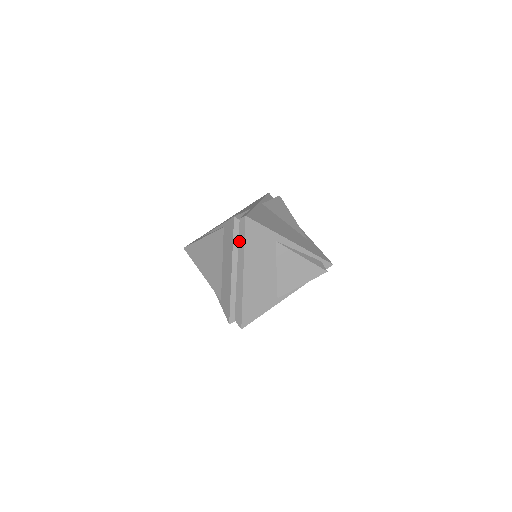
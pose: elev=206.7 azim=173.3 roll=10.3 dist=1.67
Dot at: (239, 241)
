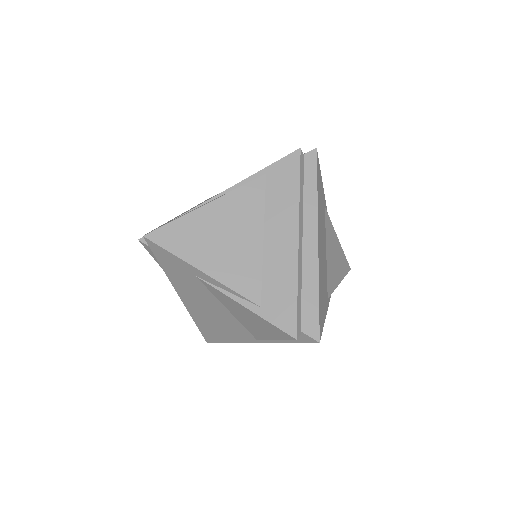
Dot at: (305, 188)
